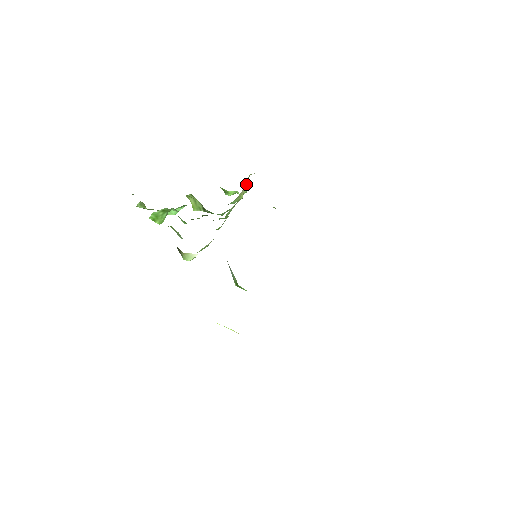
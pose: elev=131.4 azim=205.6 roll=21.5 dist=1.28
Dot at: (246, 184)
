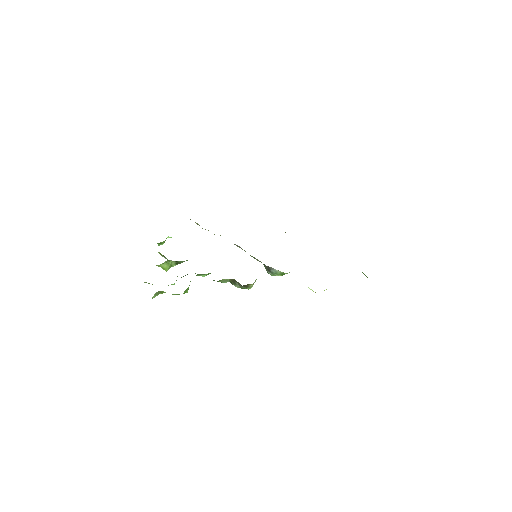
Dot at: occluded
